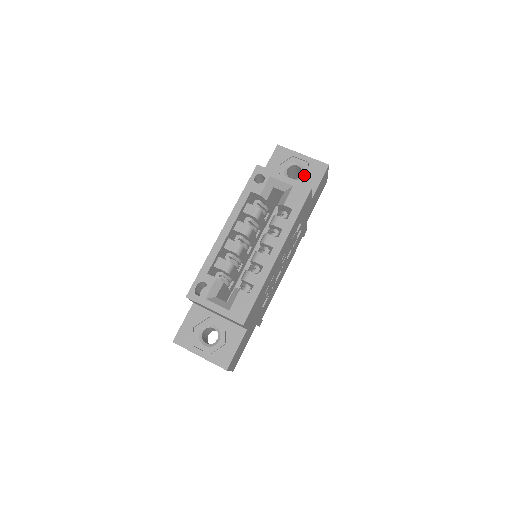
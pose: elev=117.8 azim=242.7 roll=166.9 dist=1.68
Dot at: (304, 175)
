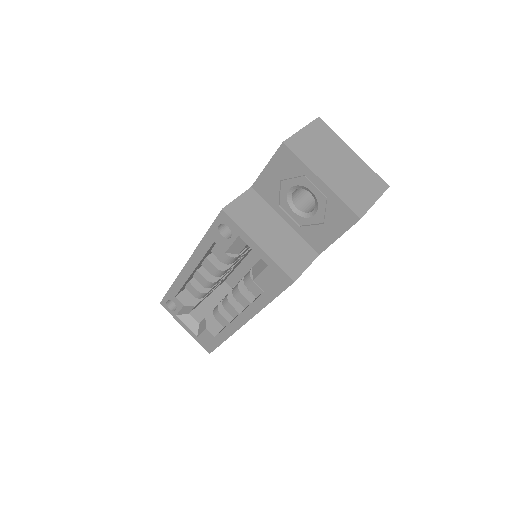
Dot at: (316, 215)
